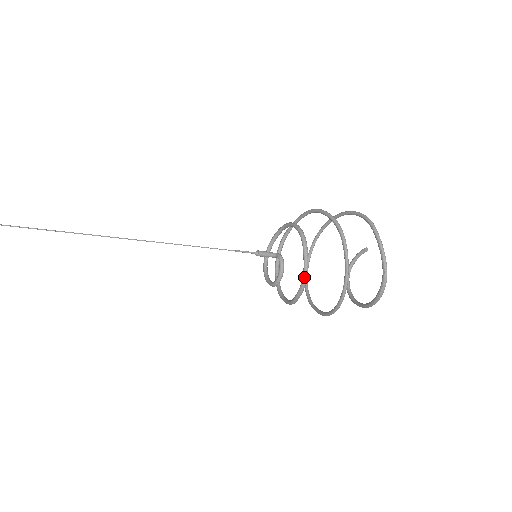
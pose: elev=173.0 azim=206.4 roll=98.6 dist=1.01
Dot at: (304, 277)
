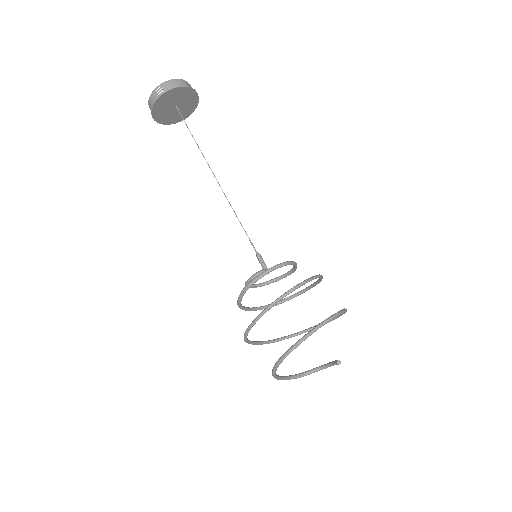
Dot at: (248, 284)
